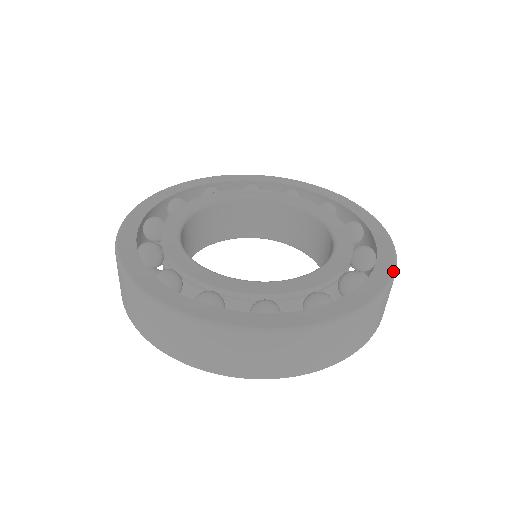
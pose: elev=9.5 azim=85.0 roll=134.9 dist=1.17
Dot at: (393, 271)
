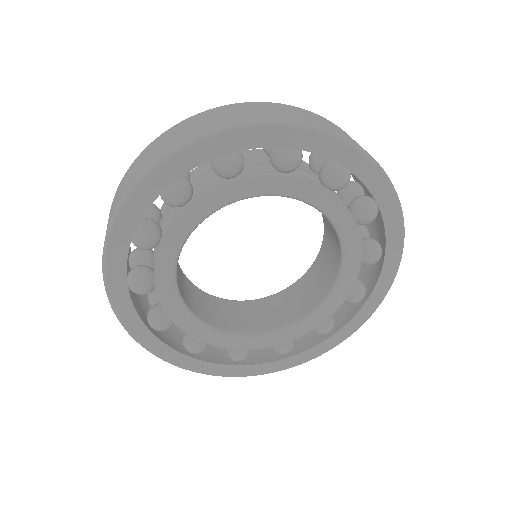
Dot at: occluded
